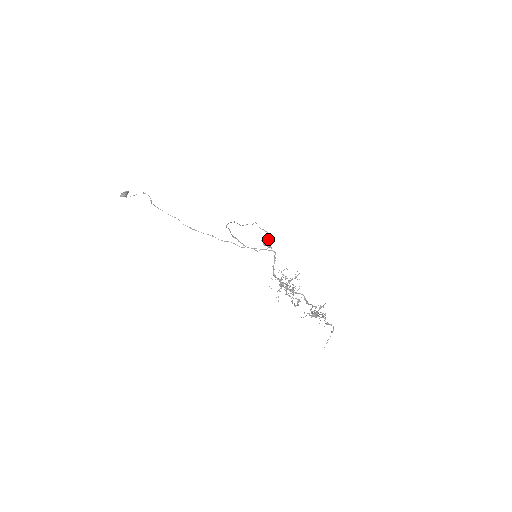
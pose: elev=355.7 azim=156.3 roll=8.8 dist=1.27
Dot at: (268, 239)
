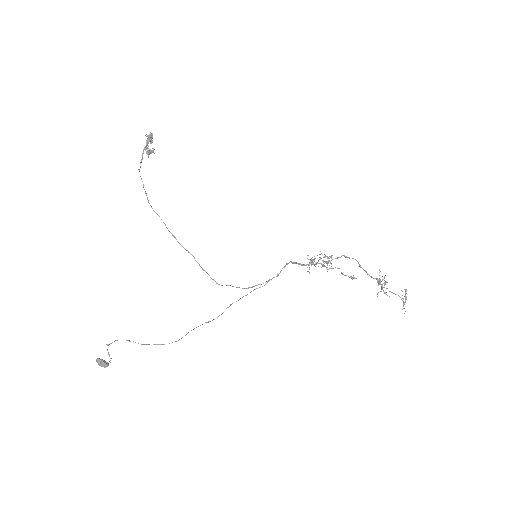
Dot at: (147, 144)
